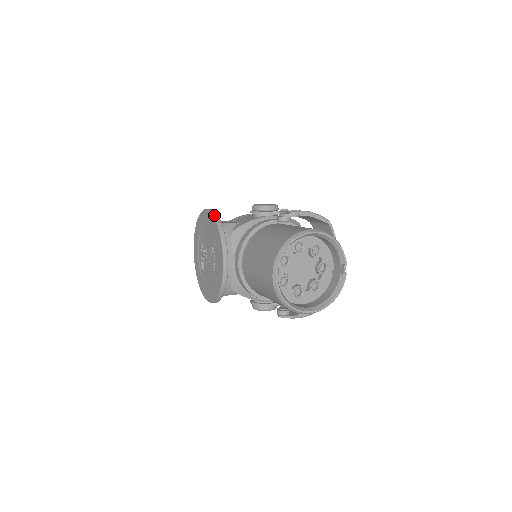
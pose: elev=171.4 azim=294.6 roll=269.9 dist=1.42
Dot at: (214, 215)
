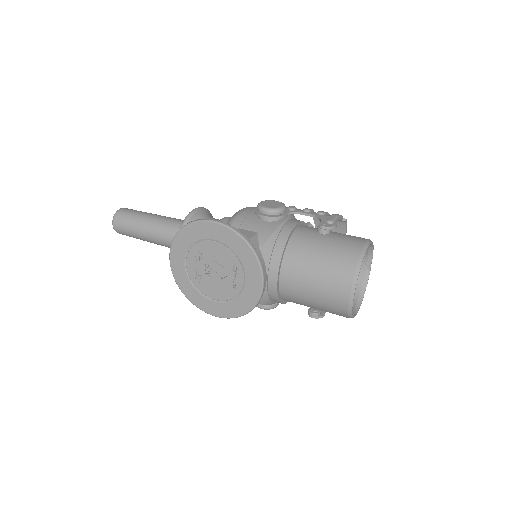
Dot at: (237, 231)
